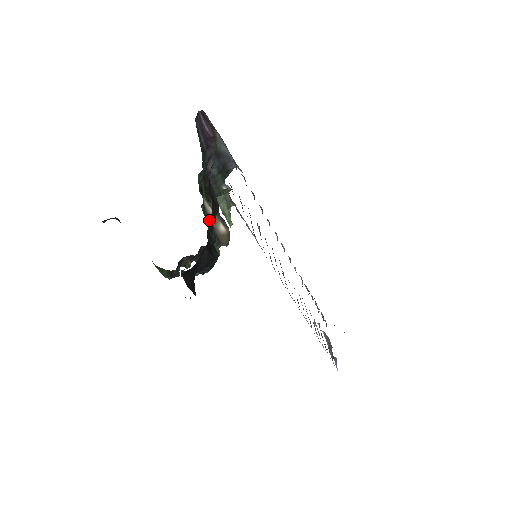
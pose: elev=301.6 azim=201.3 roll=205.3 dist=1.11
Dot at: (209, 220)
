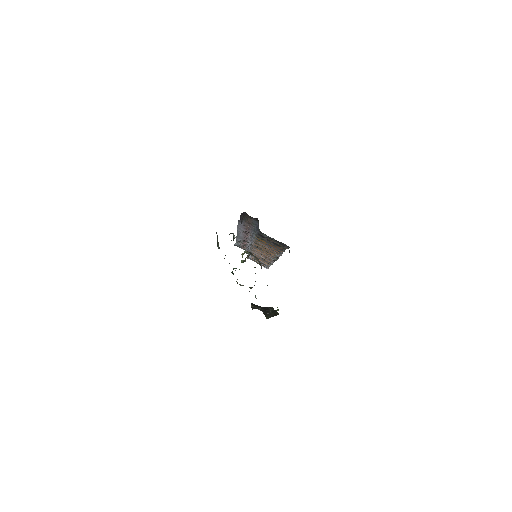
Dot at: occluded
